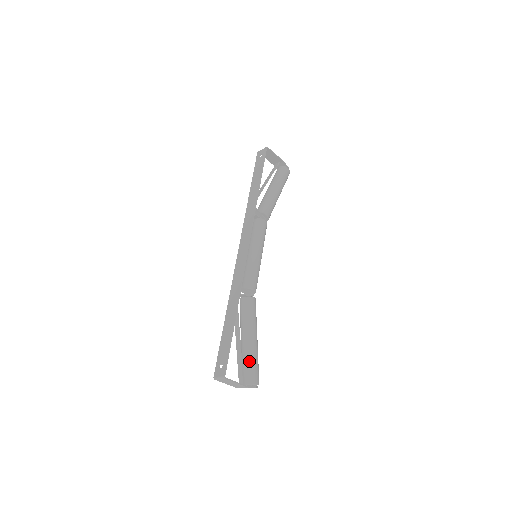
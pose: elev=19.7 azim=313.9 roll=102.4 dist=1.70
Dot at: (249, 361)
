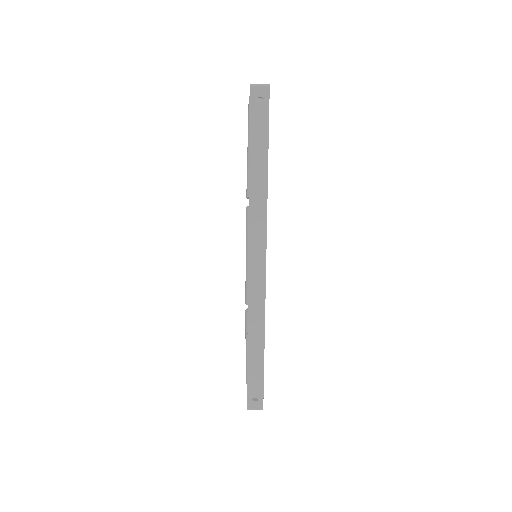
Dot at: occluded
